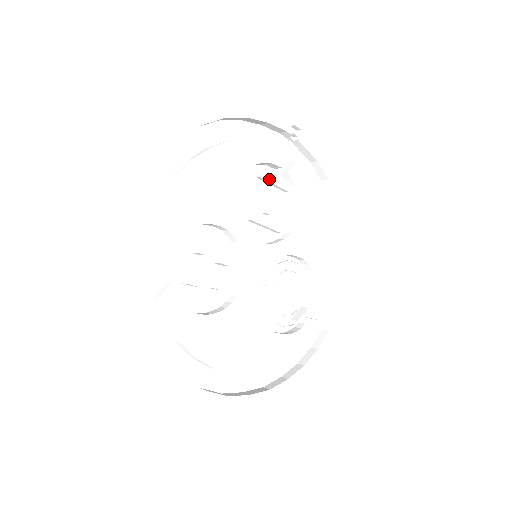
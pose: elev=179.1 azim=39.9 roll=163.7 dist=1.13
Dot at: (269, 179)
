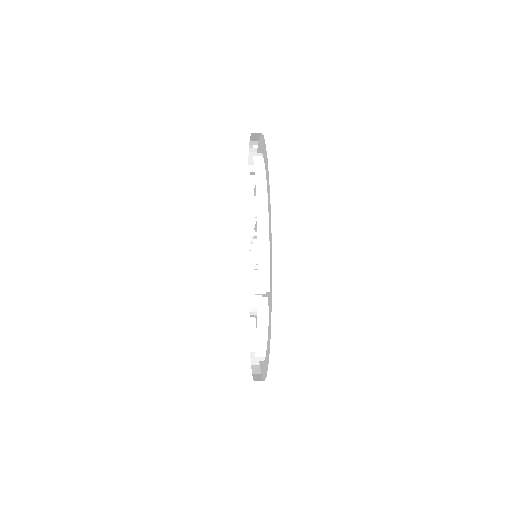
Dot at: occluded
